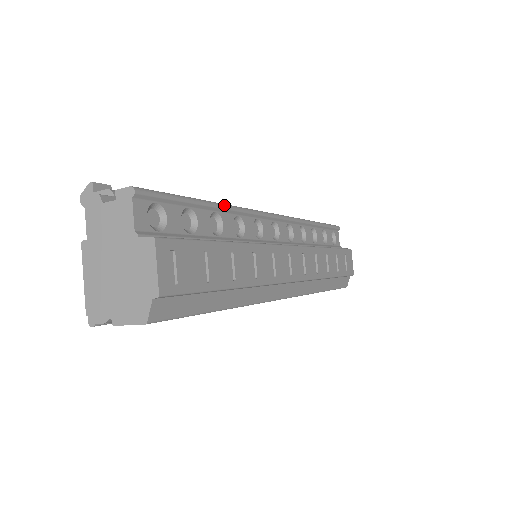
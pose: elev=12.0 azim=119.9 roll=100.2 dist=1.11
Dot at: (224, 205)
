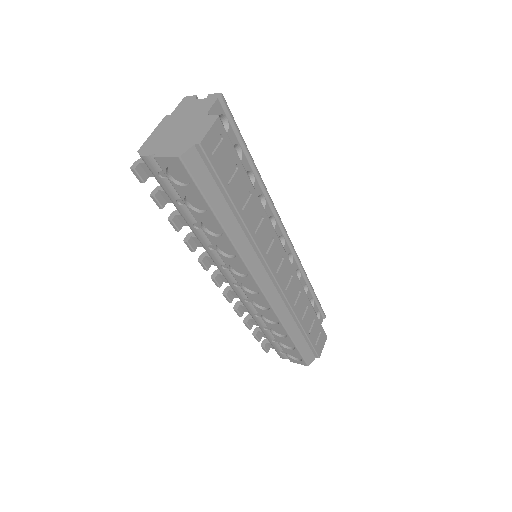
Dot at: occluded
